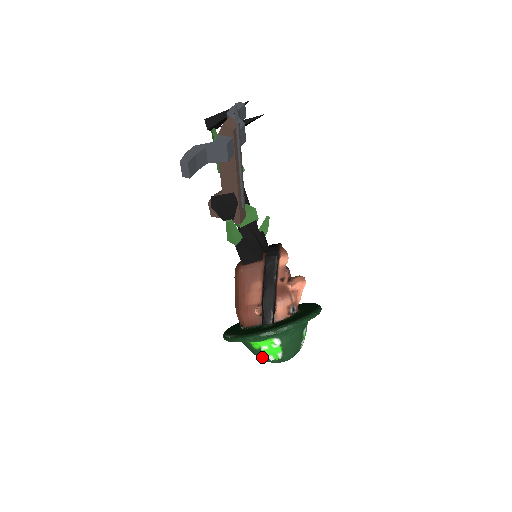
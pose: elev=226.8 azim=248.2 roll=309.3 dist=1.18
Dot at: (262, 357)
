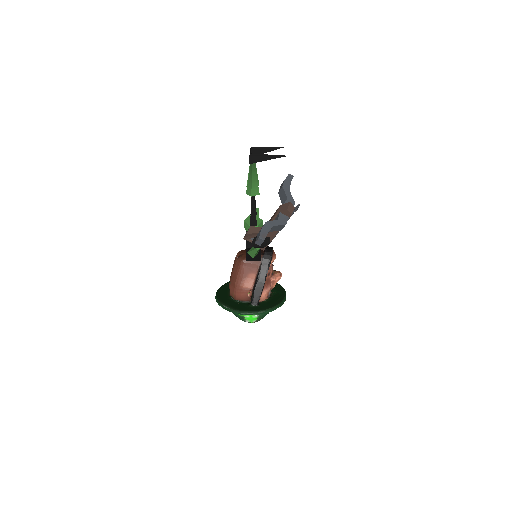
Dot at: (241, 319)
